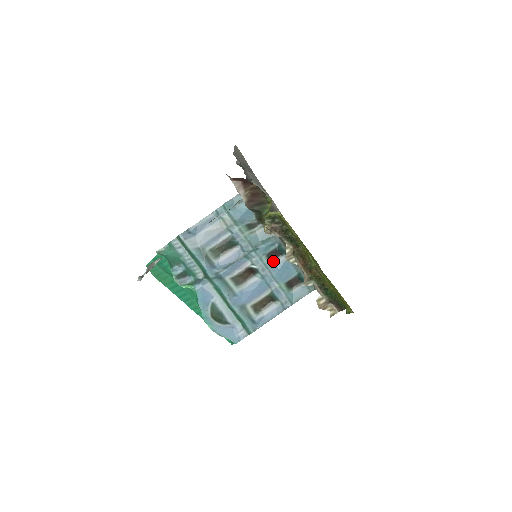
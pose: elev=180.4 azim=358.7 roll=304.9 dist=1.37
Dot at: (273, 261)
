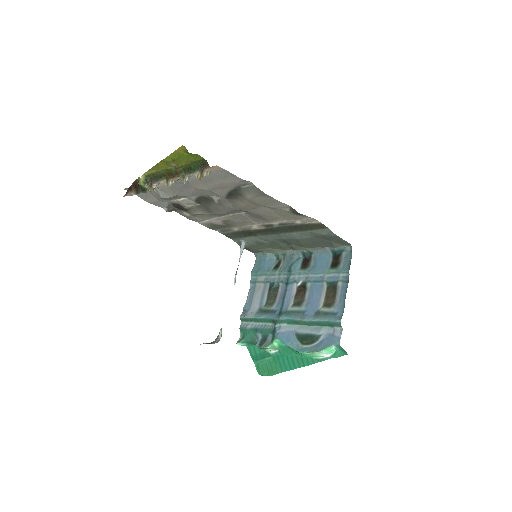
Dot at: (309, 267)
